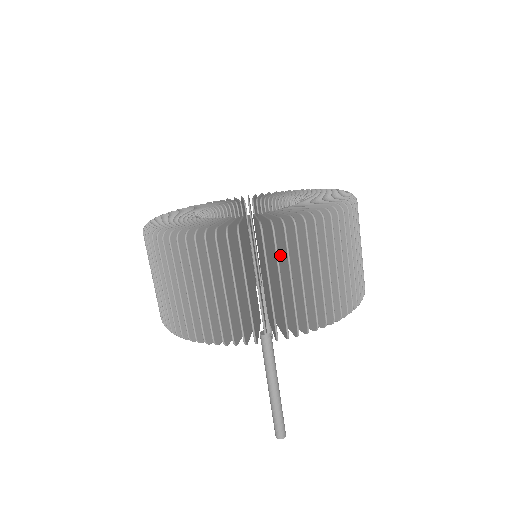
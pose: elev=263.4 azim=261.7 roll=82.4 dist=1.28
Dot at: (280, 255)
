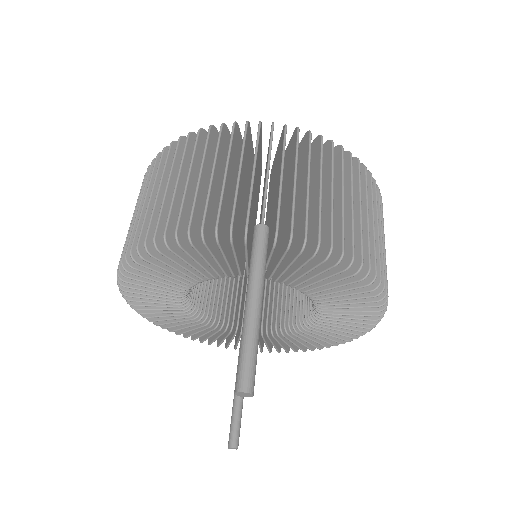
Dot at: (297, 177)
